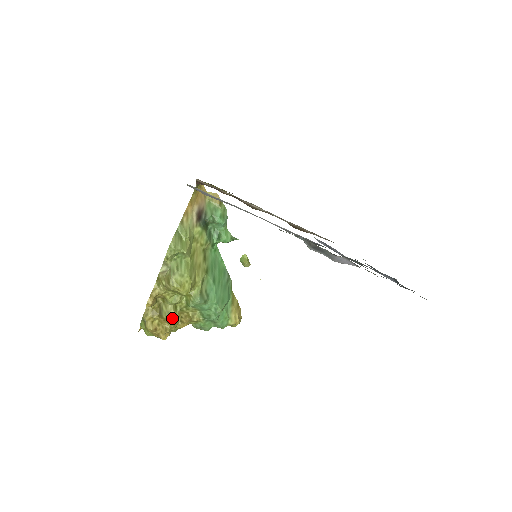
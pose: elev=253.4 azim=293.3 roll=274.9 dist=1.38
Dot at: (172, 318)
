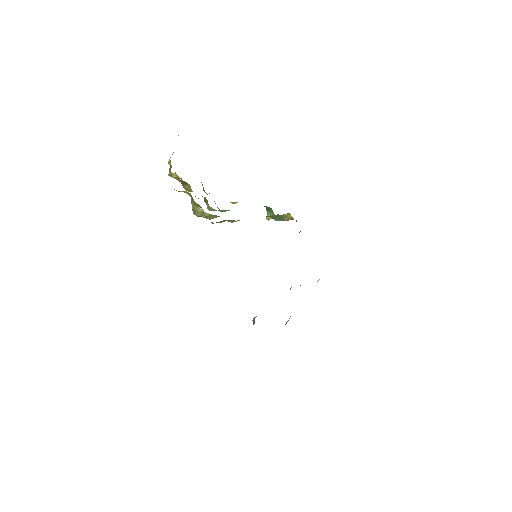
Dot at: occluded
